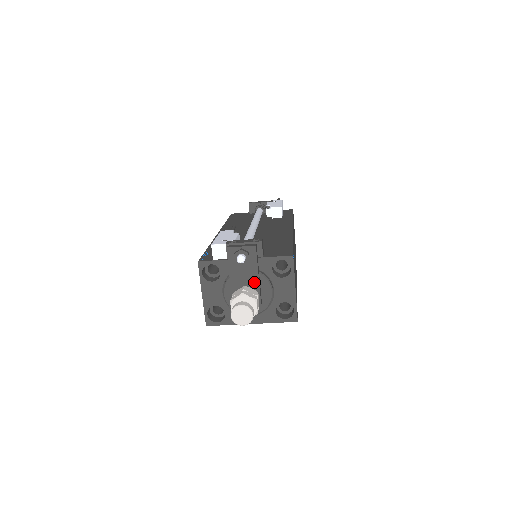
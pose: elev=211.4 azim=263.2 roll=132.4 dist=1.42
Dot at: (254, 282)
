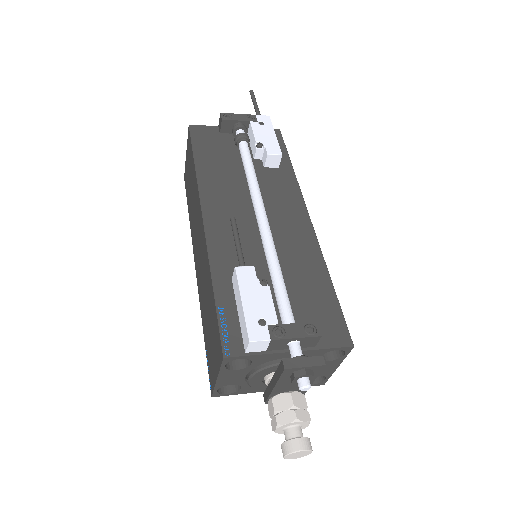
Dot at: occluded
